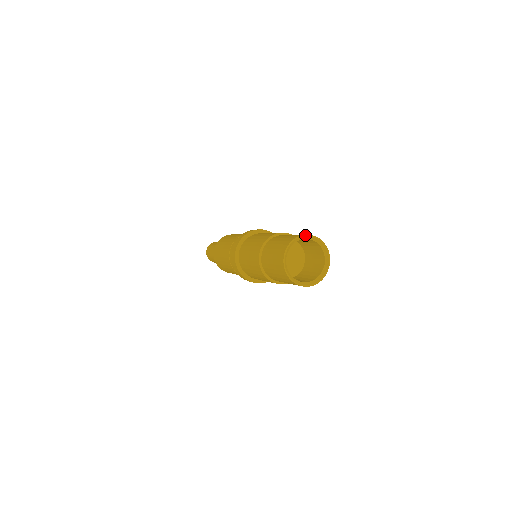
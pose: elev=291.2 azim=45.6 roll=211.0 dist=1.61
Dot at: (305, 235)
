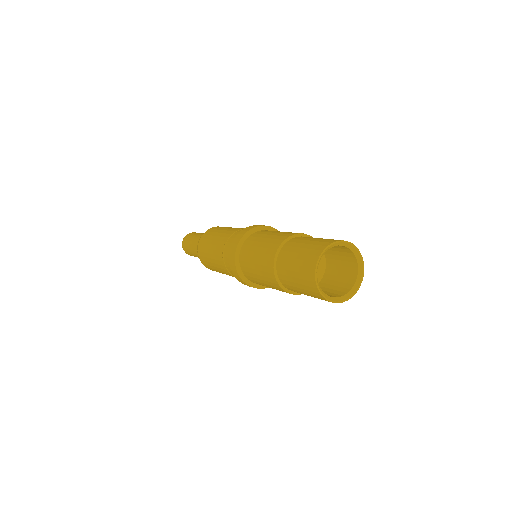
Dot at: (319, 257)
